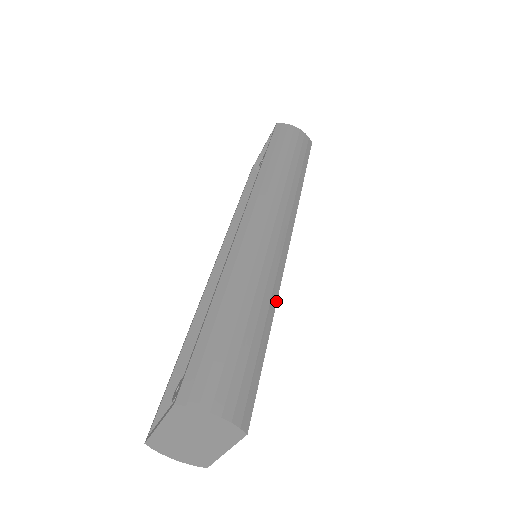
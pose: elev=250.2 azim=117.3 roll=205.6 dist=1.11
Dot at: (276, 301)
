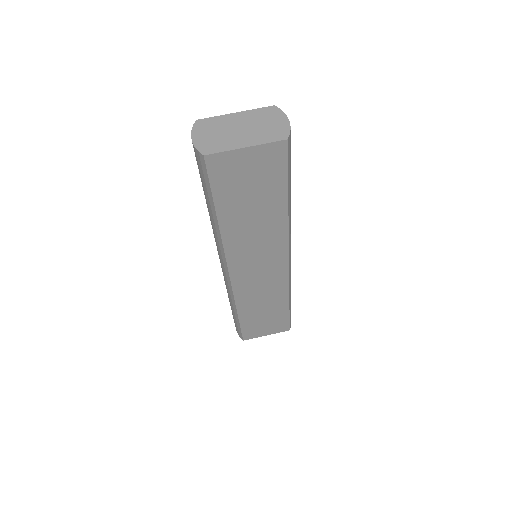
Dot at: (289, 221)
